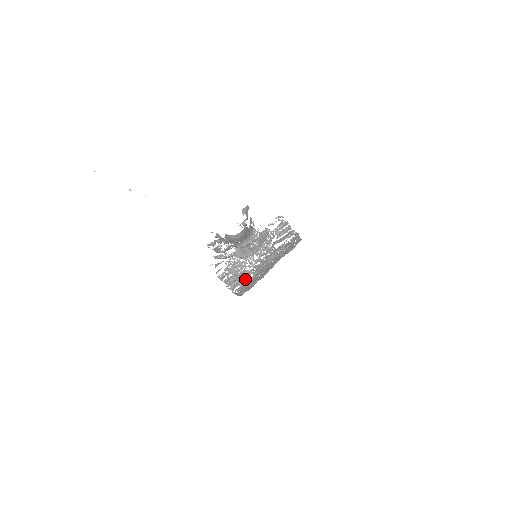
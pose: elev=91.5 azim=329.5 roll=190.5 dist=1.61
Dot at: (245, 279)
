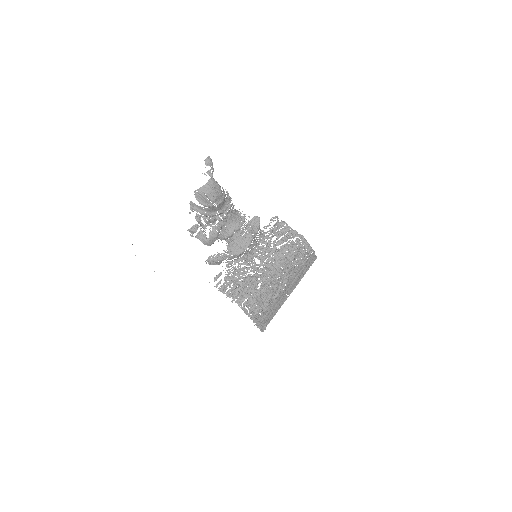
Dot at: (252, 289)
